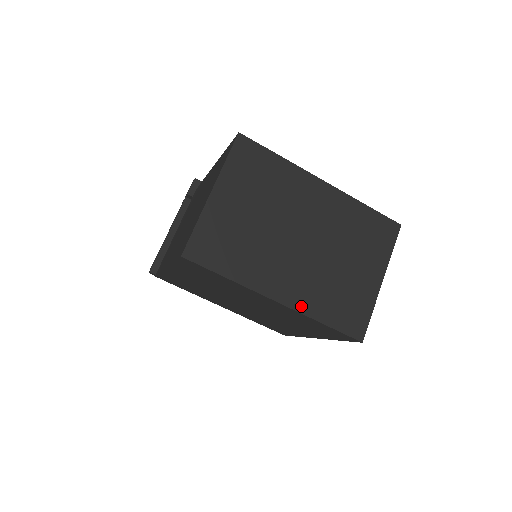
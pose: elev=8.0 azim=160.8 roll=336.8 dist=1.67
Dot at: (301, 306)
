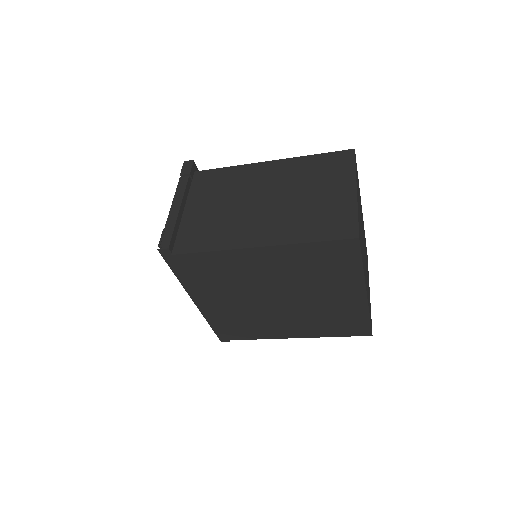
Dot at: occluded
